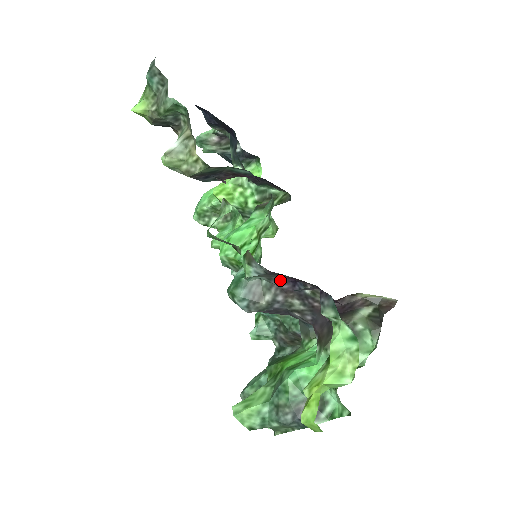
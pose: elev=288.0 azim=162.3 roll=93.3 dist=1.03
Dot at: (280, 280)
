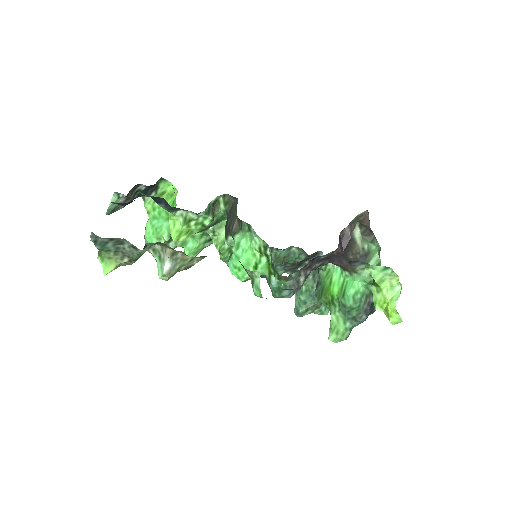
Dot at: (304, 267)
